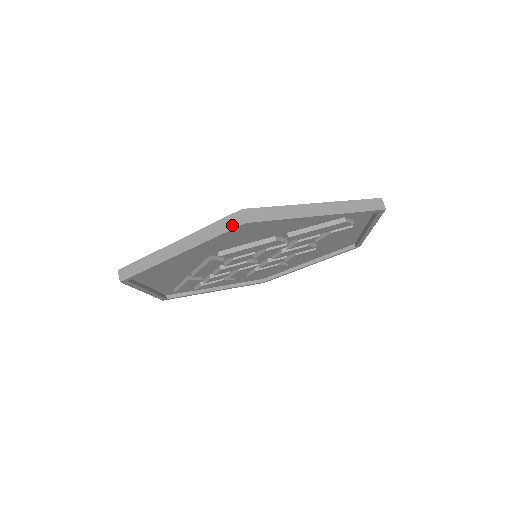
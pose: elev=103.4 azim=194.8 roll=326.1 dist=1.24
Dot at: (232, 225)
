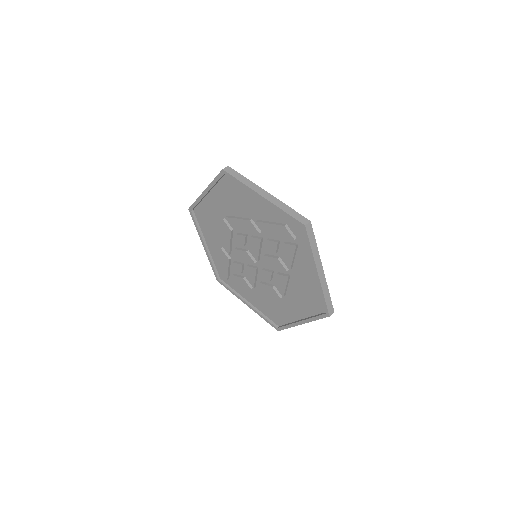
Dot at: (221, 172)
